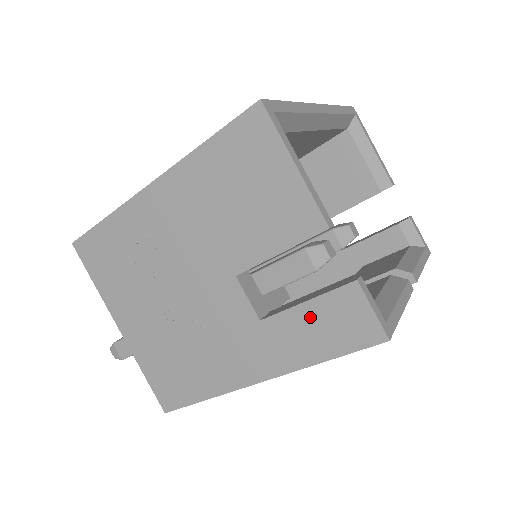
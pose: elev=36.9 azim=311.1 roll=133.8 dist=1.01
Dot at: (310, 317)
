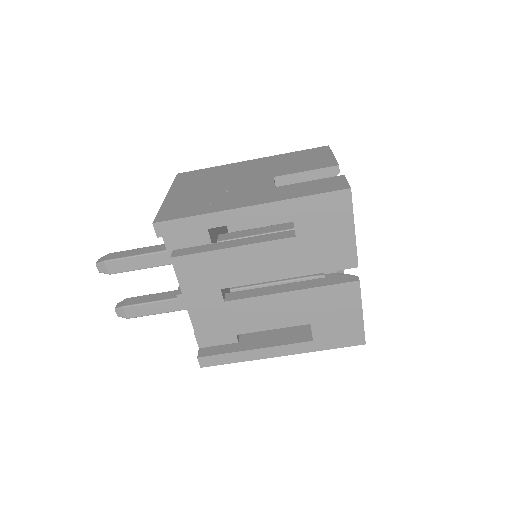
Dot at: (308, 185)
